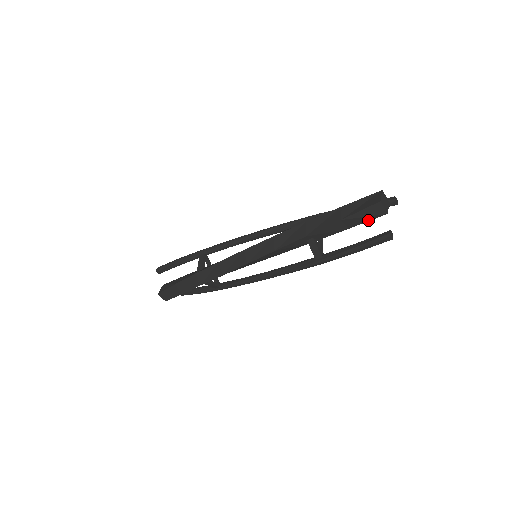
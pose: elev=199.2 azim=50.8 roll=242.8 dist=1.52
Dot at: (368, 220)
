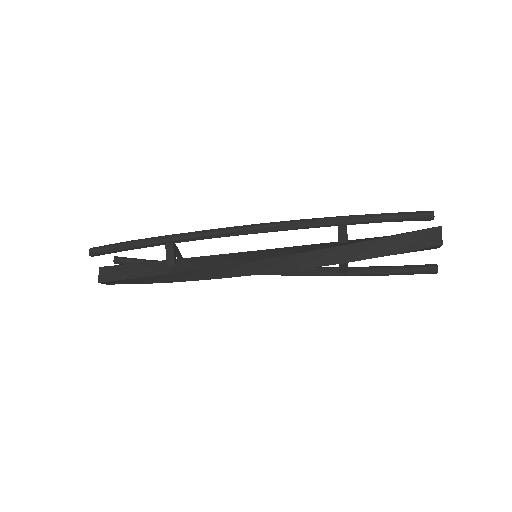
Dot at: occluded
